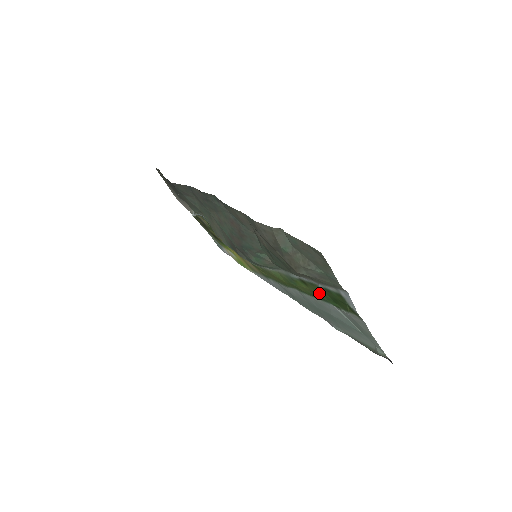
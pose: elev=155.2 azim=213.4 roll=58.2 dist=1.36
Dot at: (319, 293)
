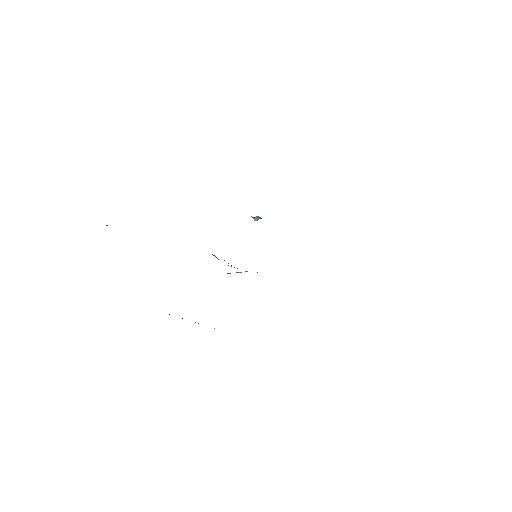
Dot at: occluded
